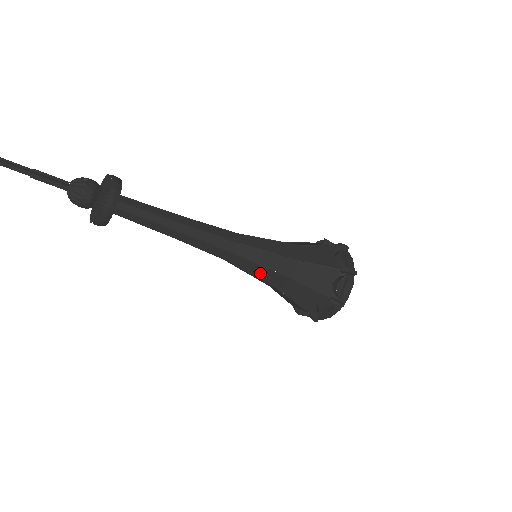
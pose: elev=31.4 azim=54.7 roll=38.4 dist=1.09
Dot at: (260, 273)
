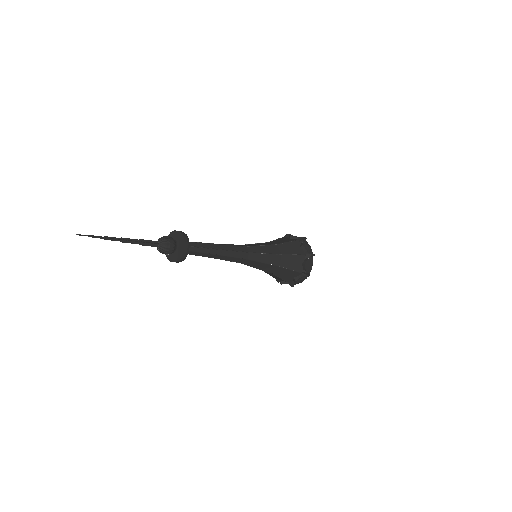
Dot at: (261, 267)
